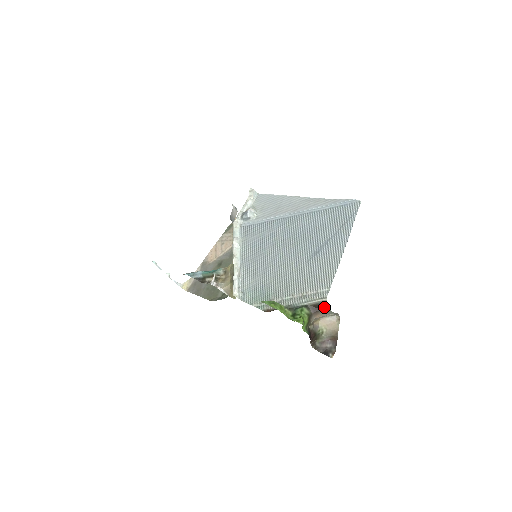
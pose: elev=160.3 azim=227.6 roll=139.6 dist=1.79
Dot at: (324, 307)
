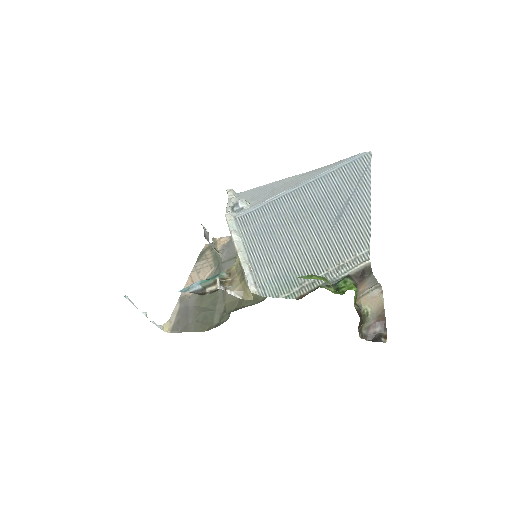
Dot at: (369, 272)
